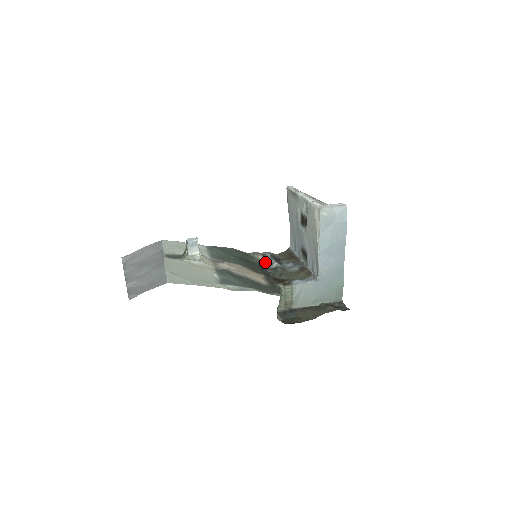
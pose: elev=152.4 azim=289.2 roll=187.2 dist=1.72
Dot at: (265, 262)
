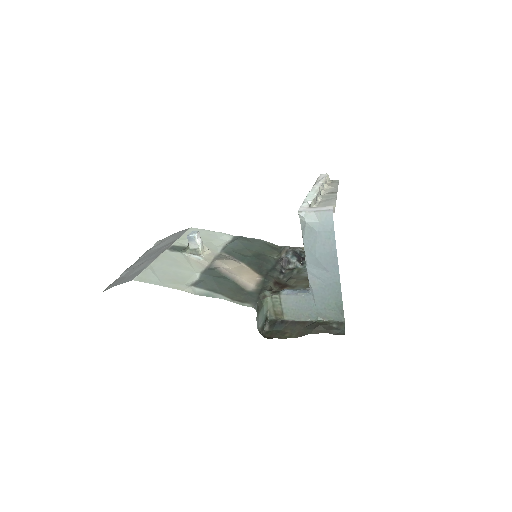
Dot at: (283, 261)
